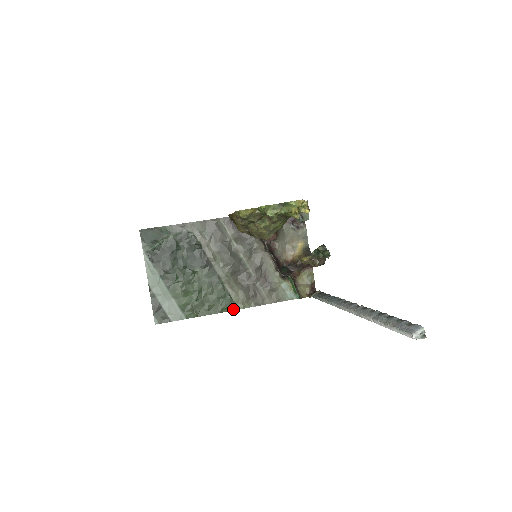
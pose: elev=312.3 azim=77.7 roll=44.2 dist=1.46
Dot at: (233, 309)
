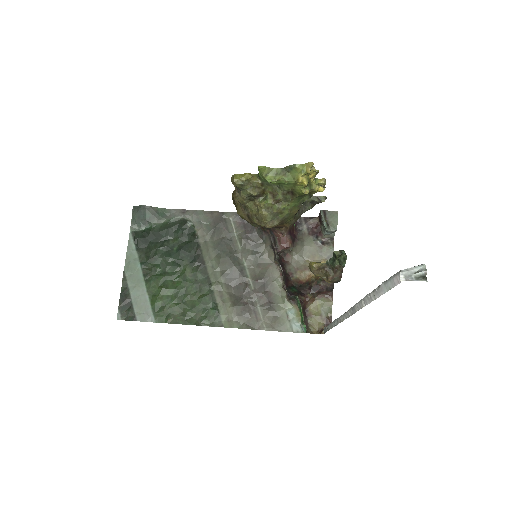
Dot at: (217, 325)
